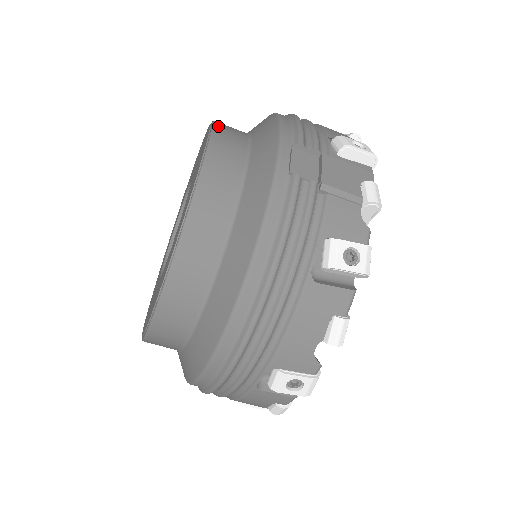
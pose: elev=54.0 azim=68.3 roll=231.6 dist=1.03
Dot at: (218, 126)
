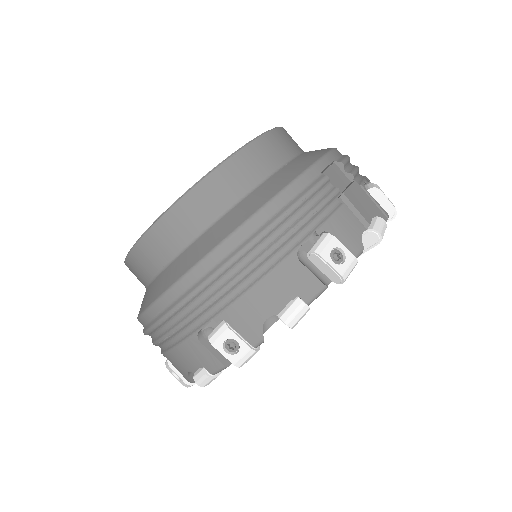
Dot at: (285, 130)
